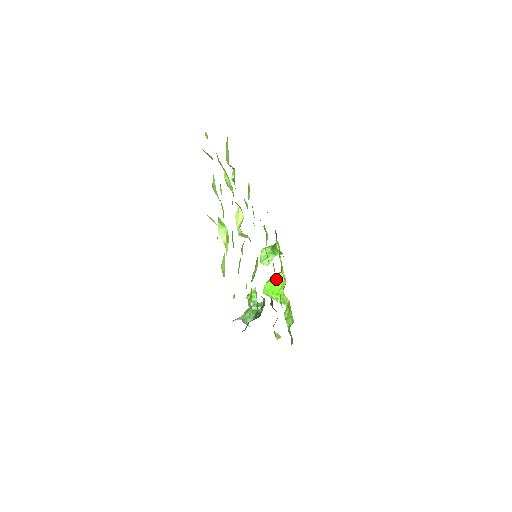
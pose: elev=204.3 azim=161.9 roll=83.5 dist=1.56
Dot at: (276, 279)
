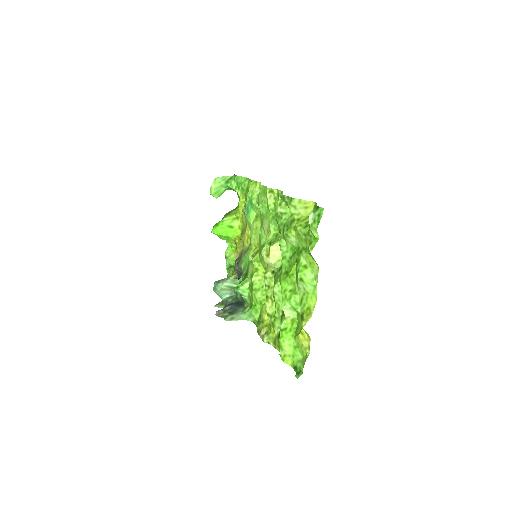
Dot at: (230, 225)
